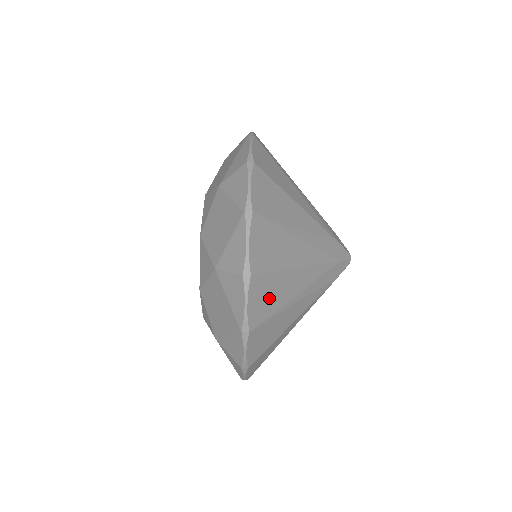
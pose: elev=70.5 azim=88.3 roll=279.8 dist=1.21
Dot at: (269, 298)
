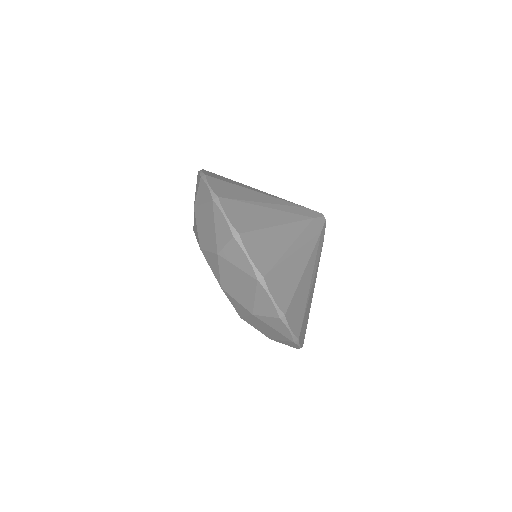
Dot at: (231, 191)
